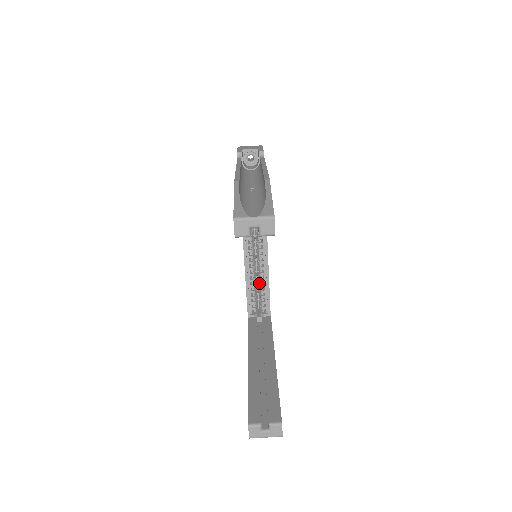
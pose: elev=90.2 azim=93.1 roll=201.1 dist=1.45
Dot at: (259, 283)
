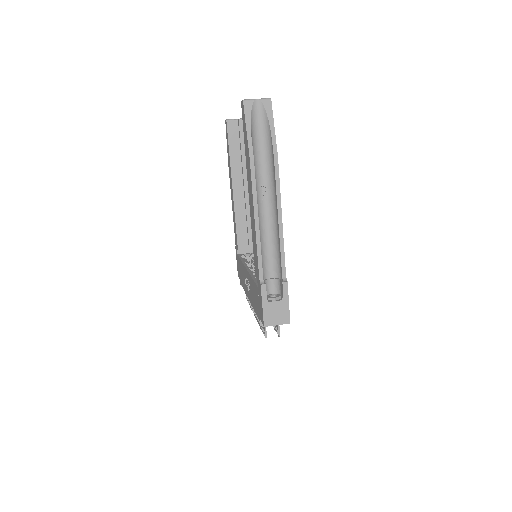
Dot at: occluded
